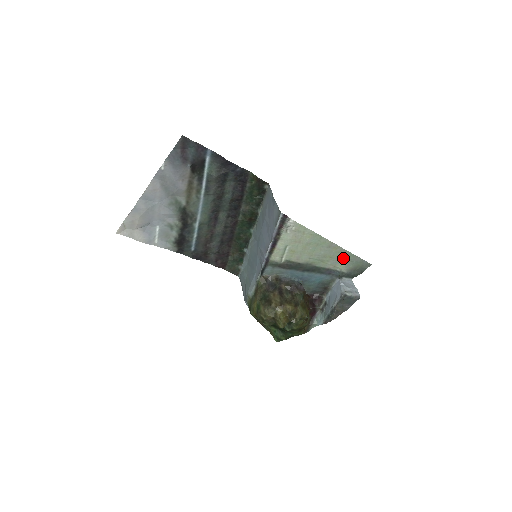
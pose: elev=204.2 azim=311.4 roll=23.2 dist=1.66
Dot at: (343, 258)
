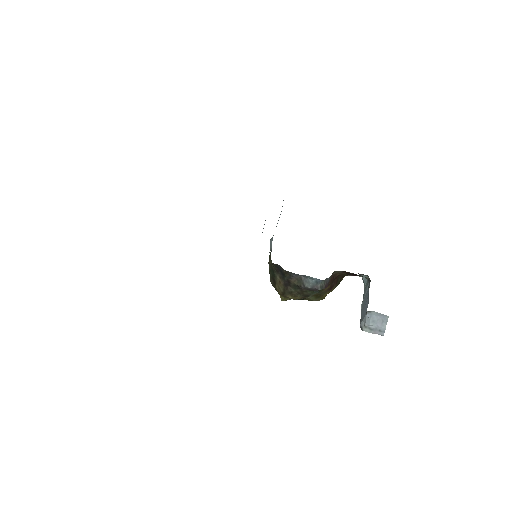
Dot at: occluded
